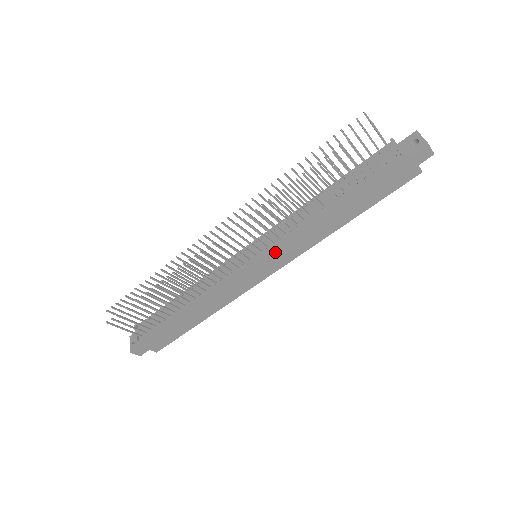
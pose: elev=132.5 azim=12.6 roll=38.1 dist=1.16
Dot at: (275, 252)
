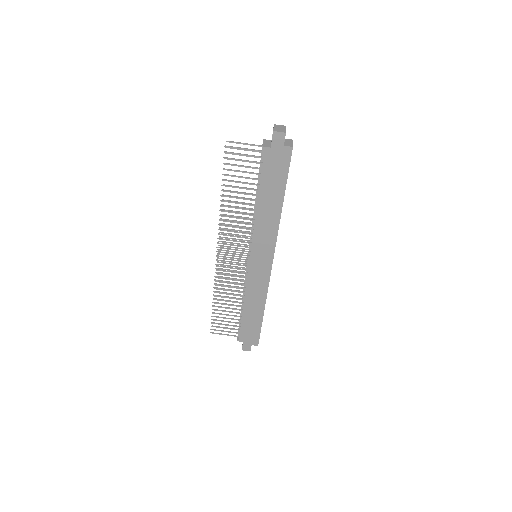
Dot at: (257, 248)
